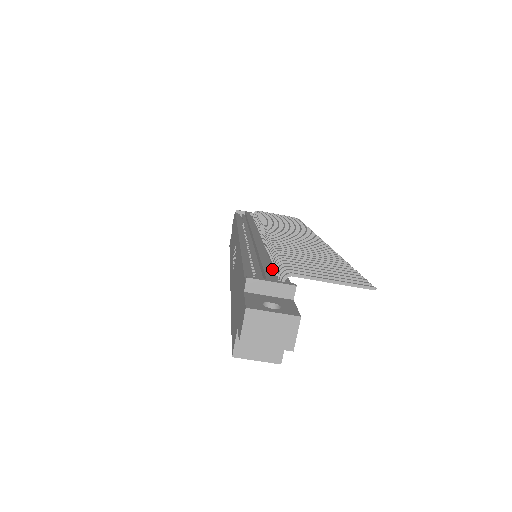
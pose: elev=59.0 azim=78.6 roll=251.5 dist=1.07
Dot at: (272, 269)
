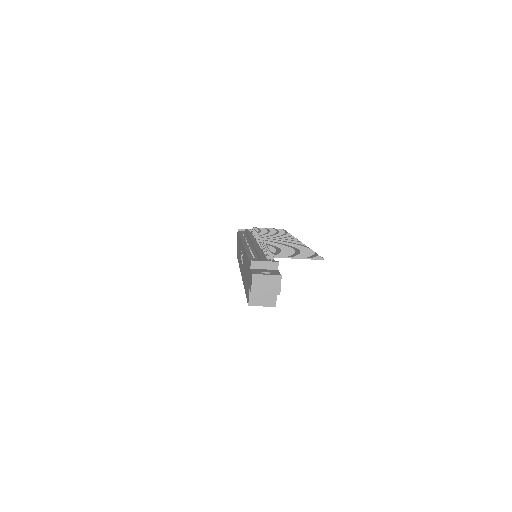
Dot at: (265, 257)
